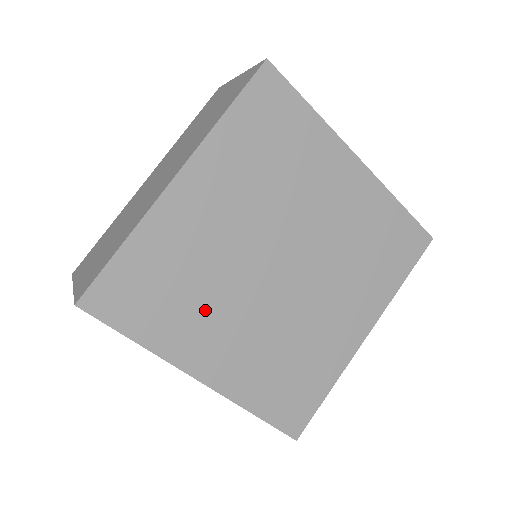
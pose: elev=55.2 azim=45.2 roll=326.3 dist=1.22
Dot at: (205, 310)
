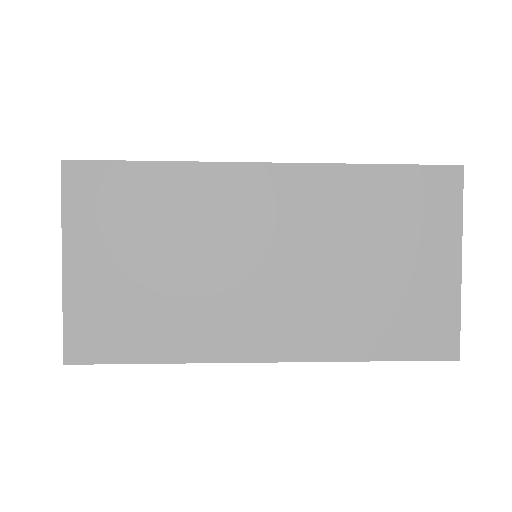
Dot at: occluded
